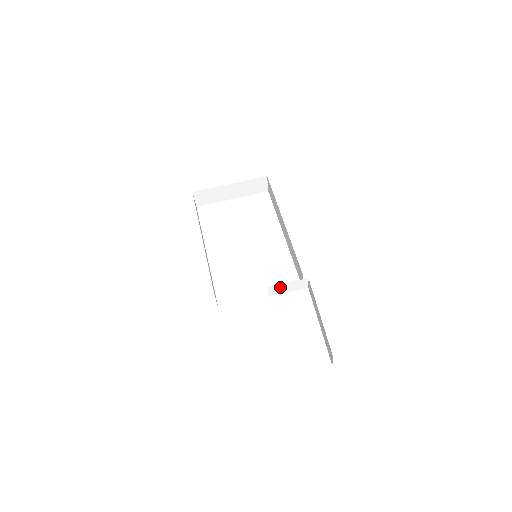
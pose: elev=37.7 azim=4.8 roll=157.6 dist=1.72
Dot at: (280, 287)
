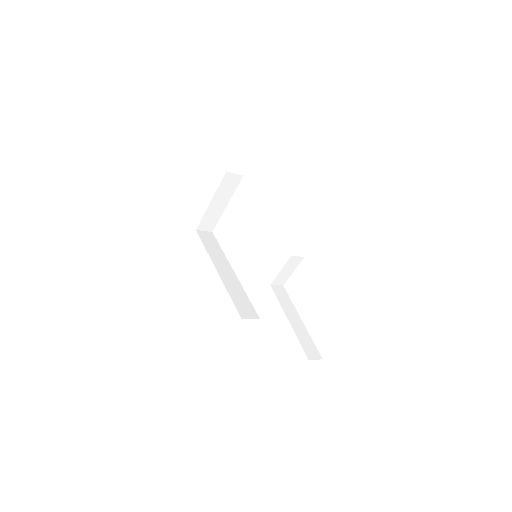
Dot at: (281, 276)
